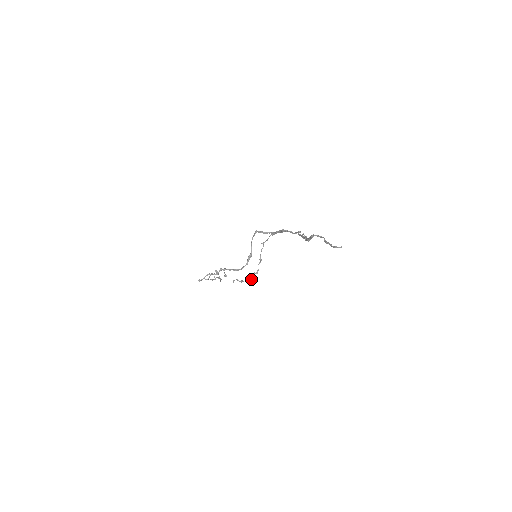
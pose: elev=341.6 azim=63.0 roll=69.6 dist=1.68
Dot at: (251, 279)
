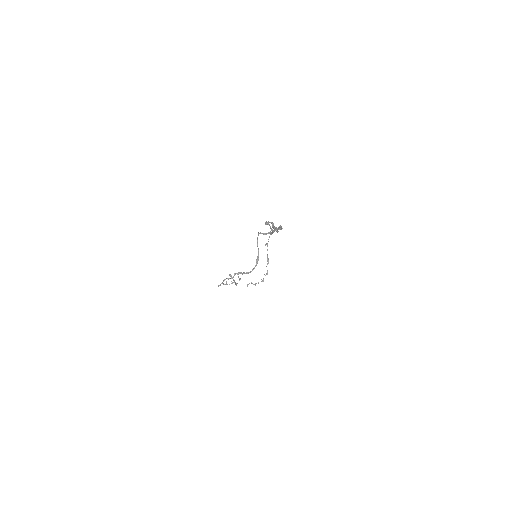
Dot at: (262, 281)
